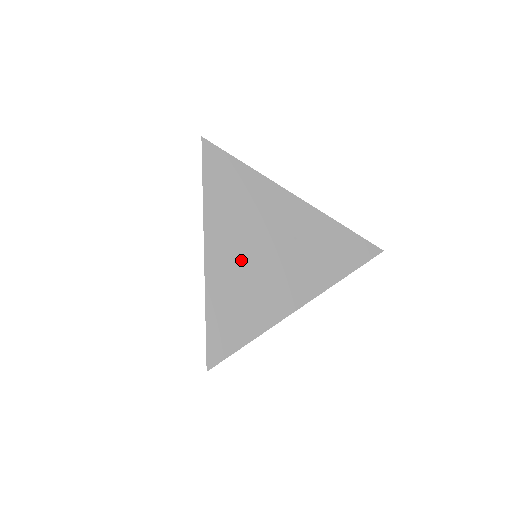
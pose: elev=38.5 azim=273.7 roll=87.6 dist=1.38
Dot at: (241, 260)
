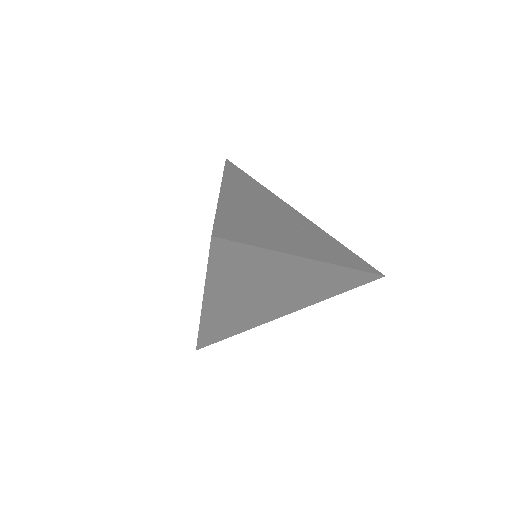
Dot at: (254, 209)
